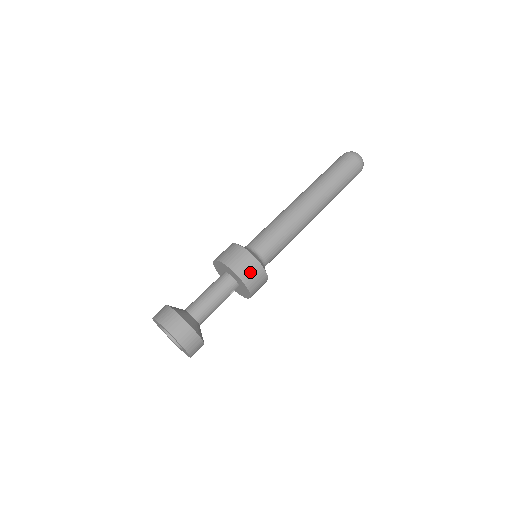
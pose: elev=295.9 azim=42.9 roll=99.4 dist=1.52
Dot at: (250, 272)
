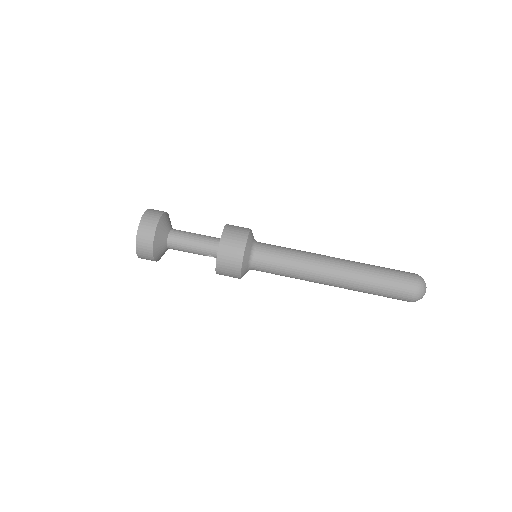
Dot at: (229, 257)
